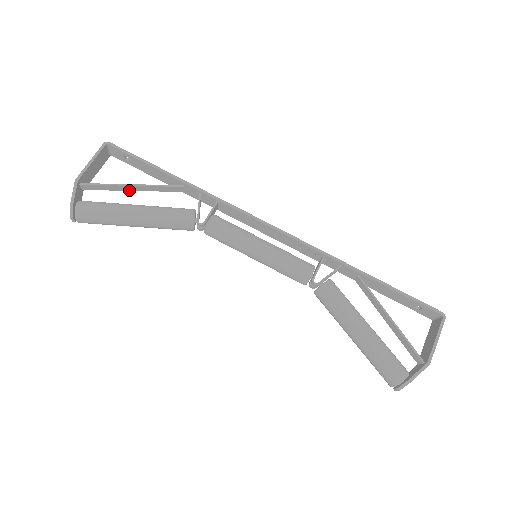
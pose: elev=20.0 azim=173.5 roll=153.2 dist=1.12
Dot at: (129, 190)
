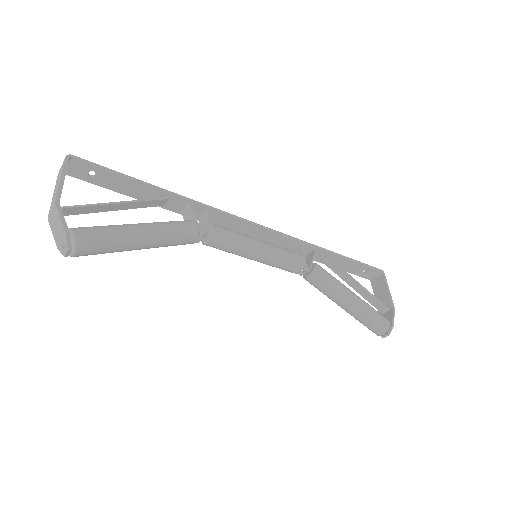
Dot at: (110, 210)
